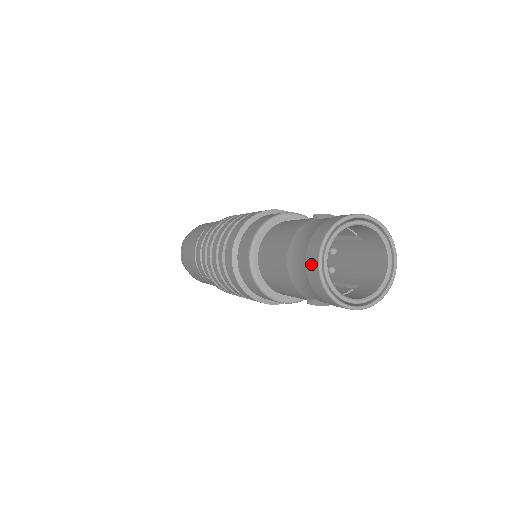
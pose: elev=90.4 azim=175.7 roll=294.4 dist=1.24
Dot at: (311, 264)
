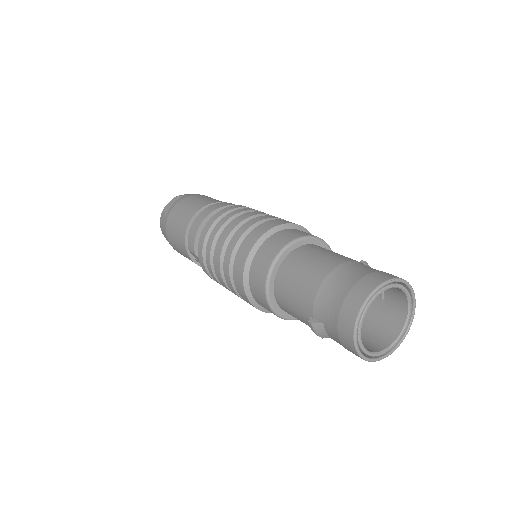
Dot at: (358, 293)
